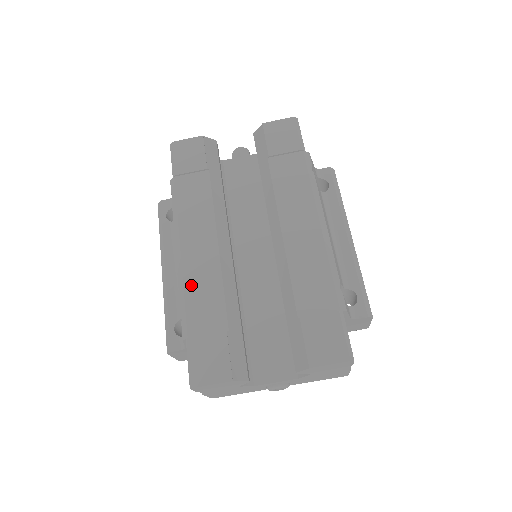
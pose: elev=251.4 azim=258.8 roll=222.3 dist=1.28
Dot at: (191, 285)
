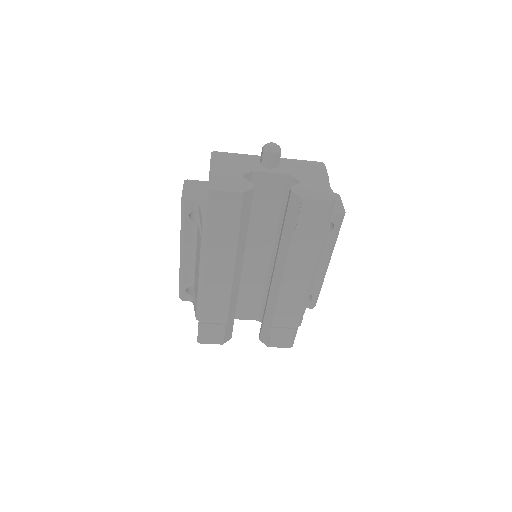
Dot at: (208, 298)
